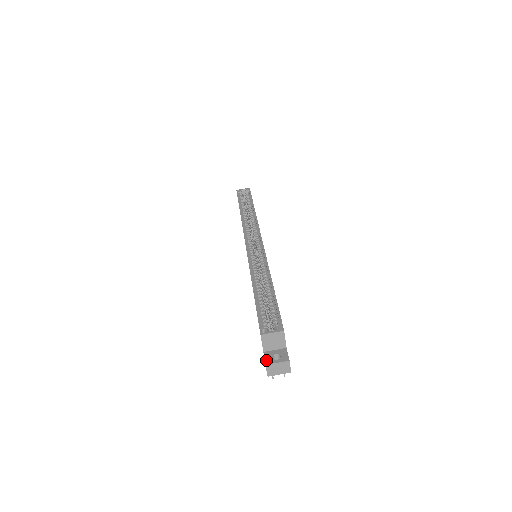
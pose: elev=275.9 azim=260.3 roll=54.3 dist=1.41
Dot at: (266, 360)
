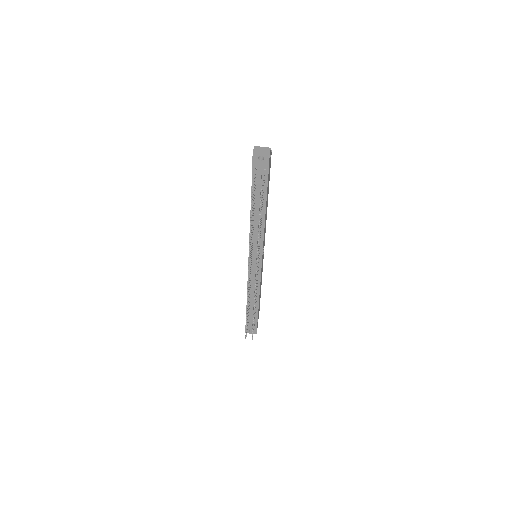
Dot at: occluded
